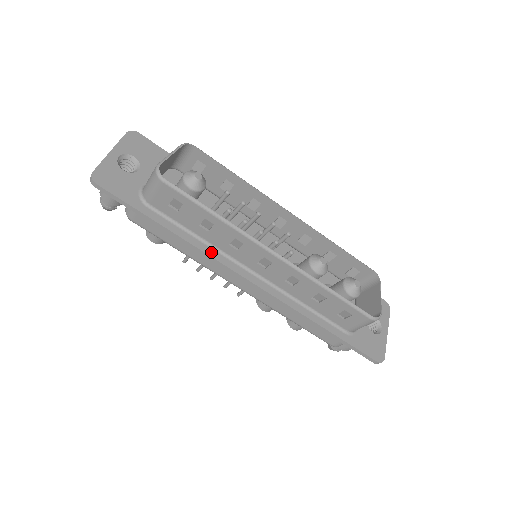
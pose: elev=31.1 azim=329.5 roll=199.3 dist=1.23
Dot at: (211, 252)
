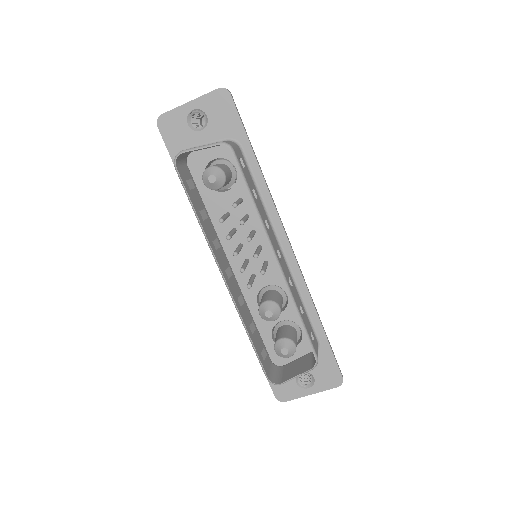
Dot at: occluded
